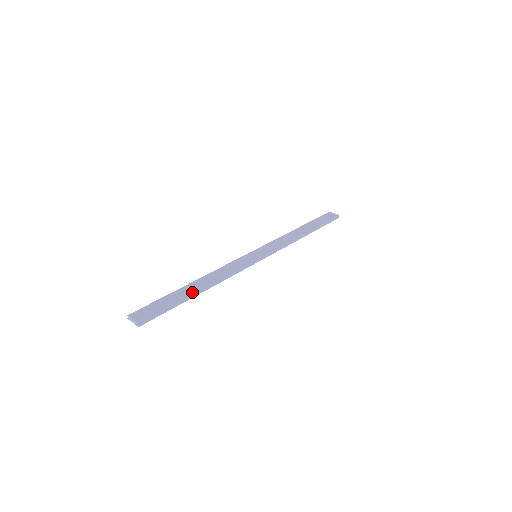
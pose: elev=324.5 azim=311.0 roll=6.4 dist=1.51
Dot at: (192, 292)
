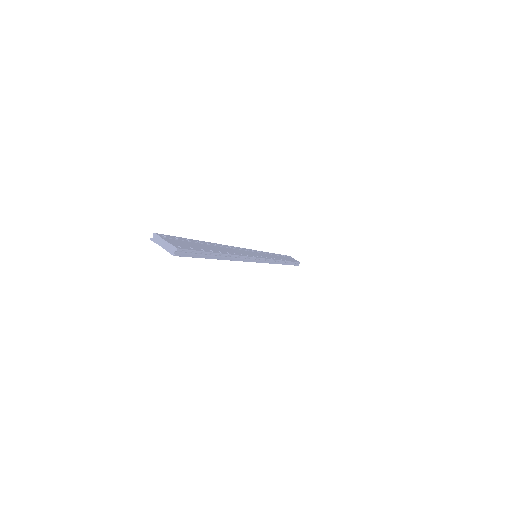
Dot at: (219, 252)
